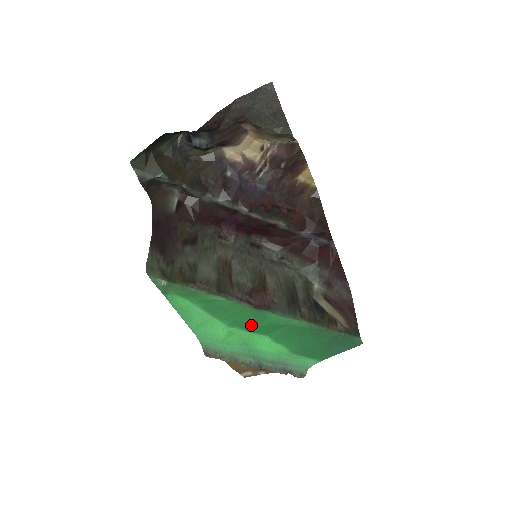
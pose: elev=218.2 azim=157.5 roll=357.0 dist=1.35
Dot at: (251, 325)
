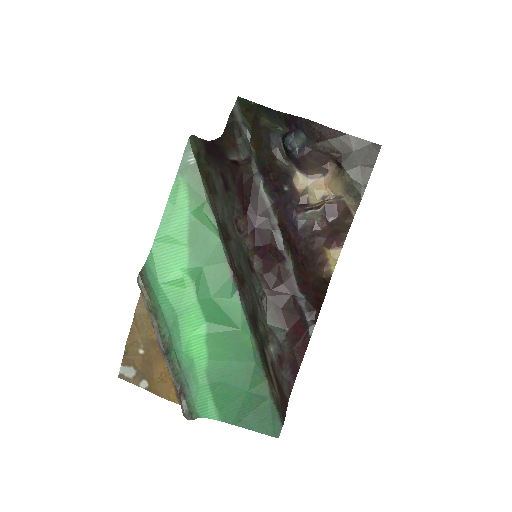
Dot at: (208, 291)
